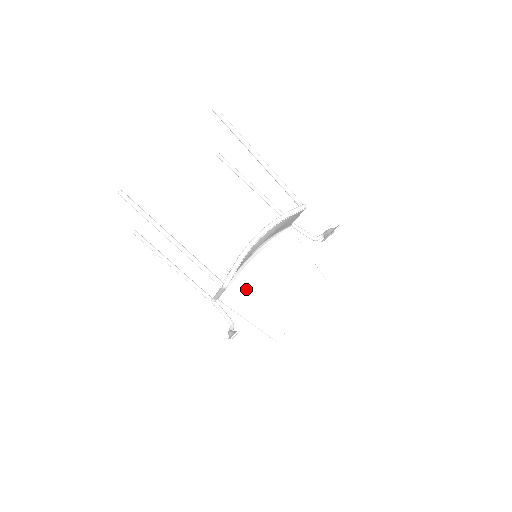
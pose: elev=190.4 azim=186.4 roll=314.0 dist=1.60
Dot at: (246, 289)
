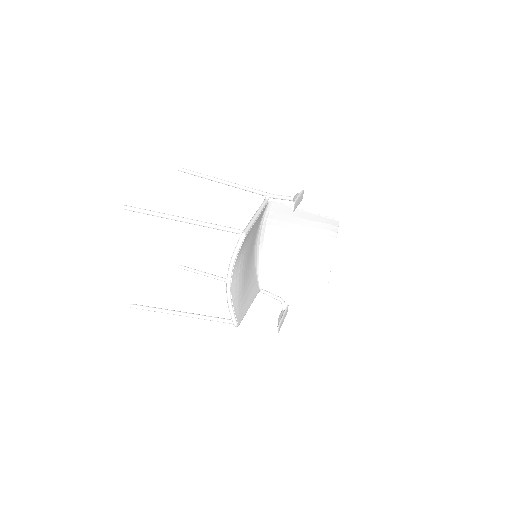
Dot at: (276, 265)
